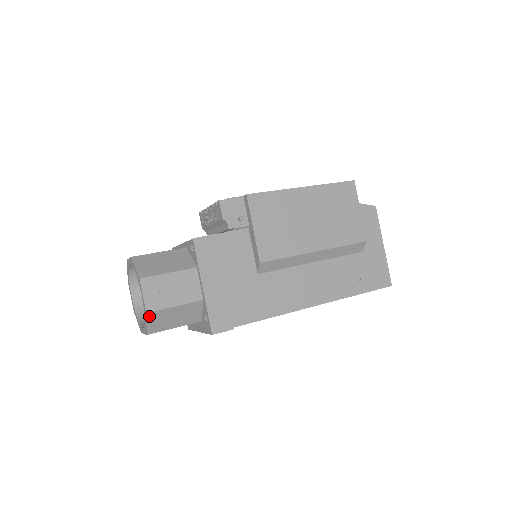
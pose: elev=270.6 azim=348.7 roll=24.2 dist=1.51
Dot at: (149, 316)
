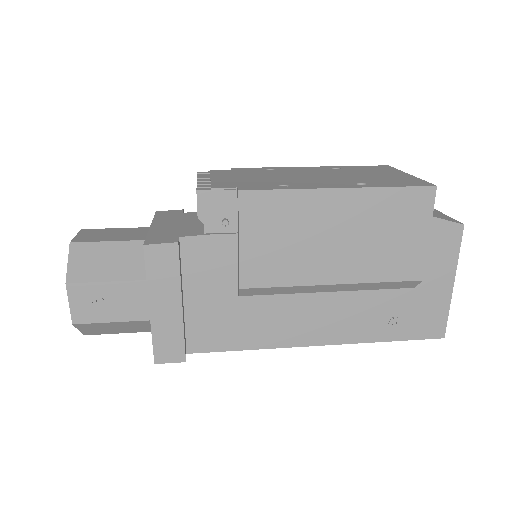
Dot at: (78, 326)
